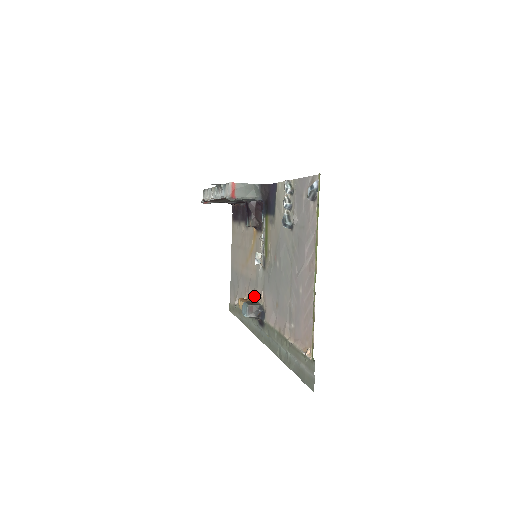
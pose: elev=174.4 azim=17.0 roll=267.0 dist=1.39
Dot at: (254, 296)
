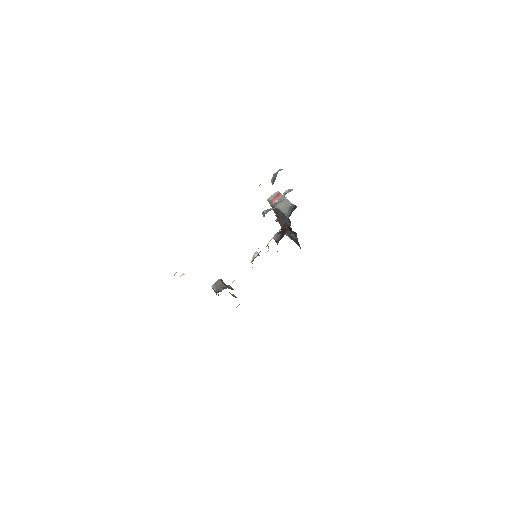
Dot at: occluded
